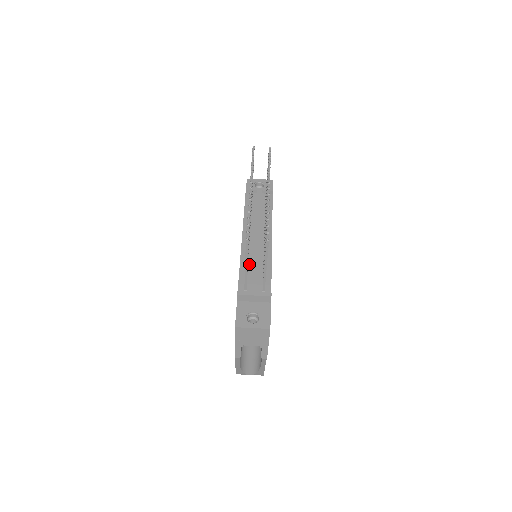
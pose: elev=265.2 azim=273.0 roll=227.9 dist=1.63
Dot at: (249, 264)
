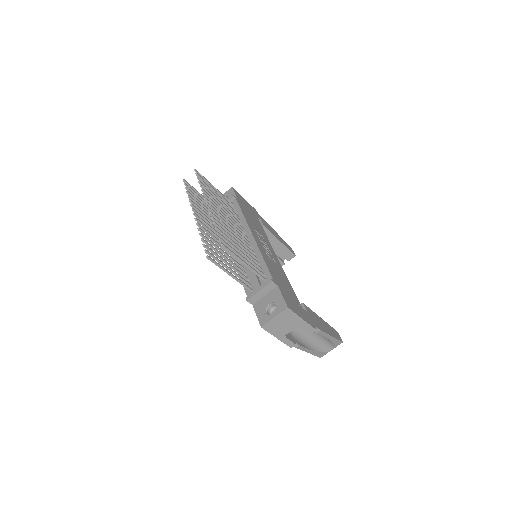
Dot at: (245, 269)
